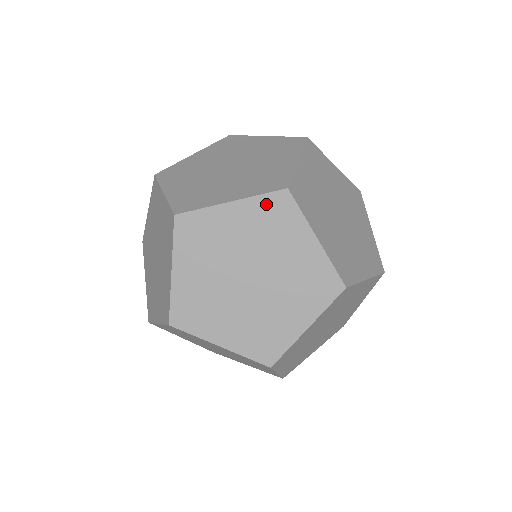
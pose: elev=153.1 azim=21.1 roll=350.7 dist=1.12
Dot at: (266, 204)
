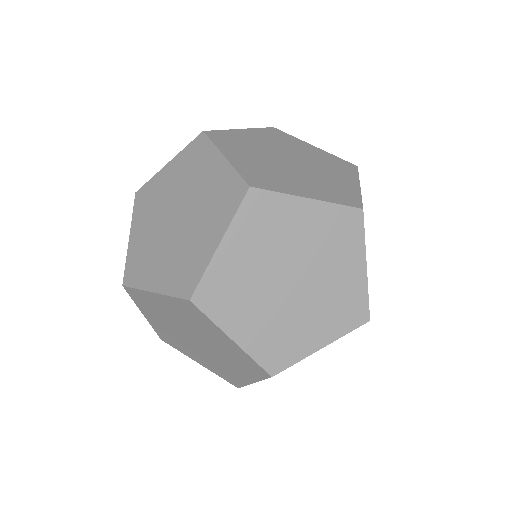
Dot at: (179, 304)
